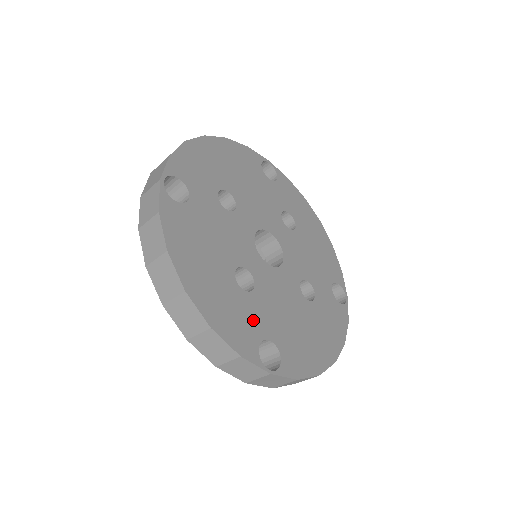
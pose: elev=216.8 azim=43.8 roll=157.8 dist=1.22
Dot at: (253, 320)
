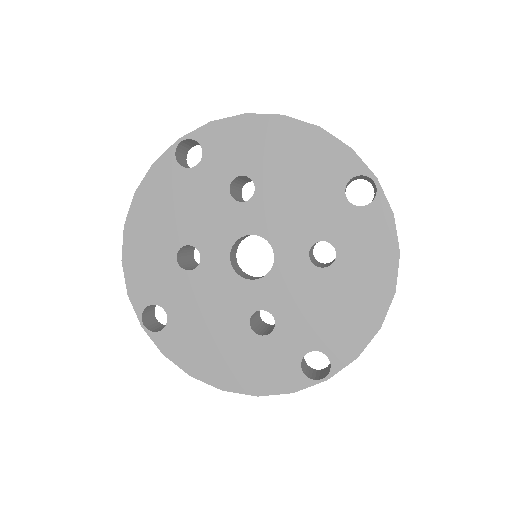
Dot at: (164, 287)
